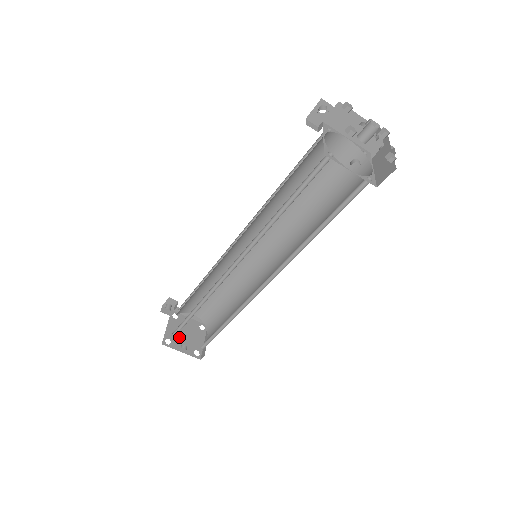
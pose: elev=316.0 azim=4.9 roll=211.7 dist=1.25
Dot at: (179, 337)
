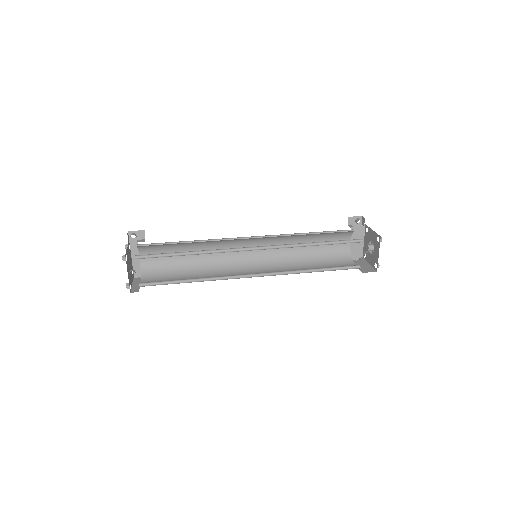
Dot at: occluded
